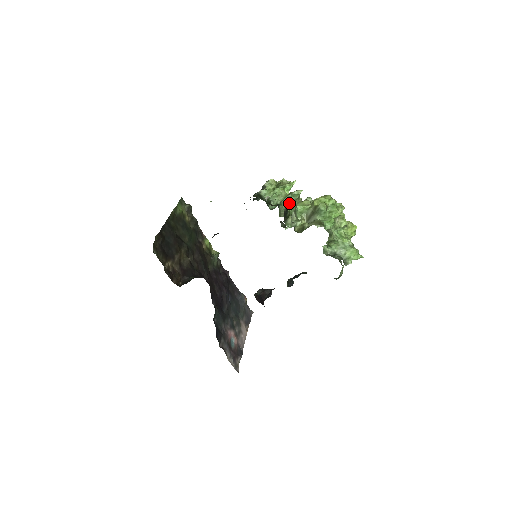
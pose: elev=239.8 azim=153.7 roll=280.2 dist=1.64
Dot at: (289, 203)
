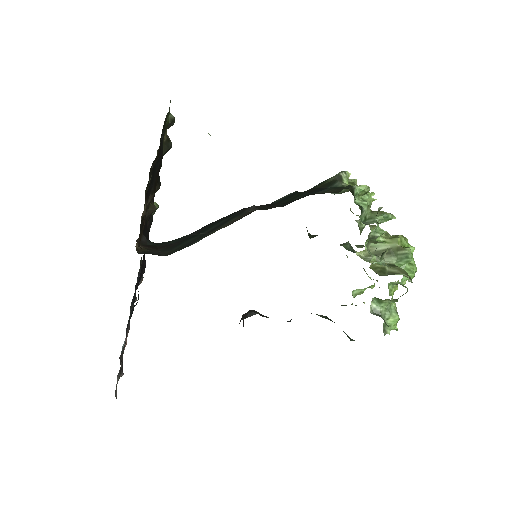
Dot at: (378, 225)
